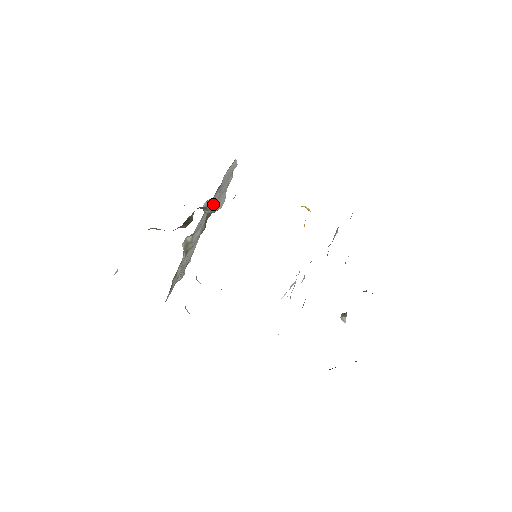
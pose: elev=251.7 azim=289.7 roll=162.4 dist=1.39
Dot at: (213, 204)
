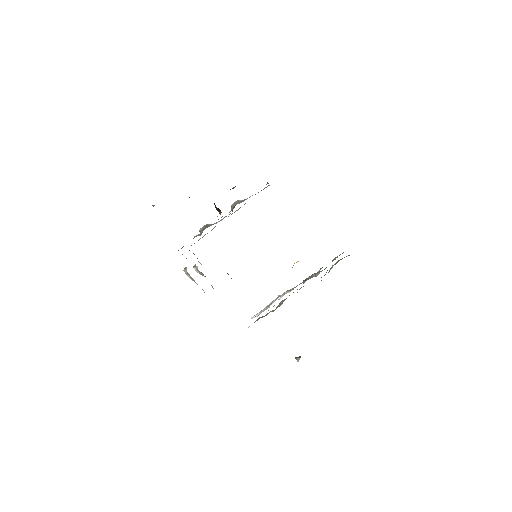
Dot at: (243, 200)
